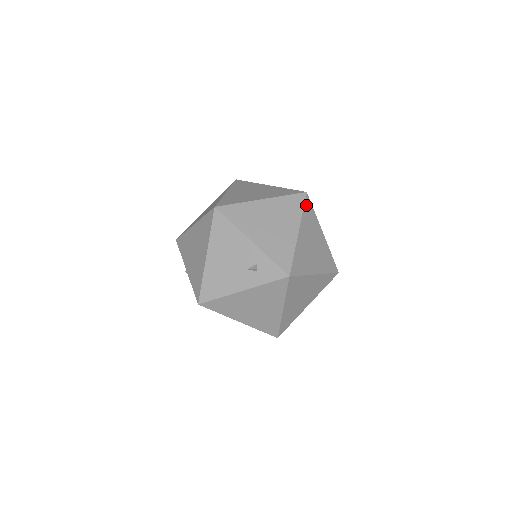
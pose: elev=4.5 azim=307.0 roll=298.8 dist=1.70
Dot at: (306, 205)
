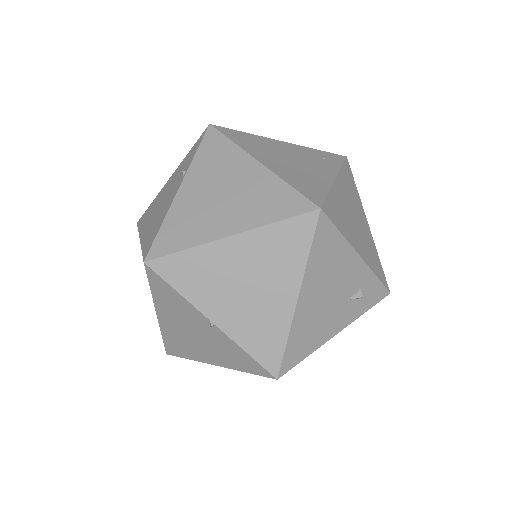
Dot at: occluded
